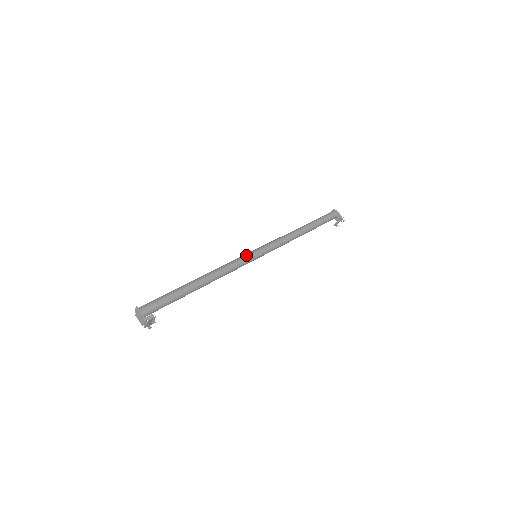
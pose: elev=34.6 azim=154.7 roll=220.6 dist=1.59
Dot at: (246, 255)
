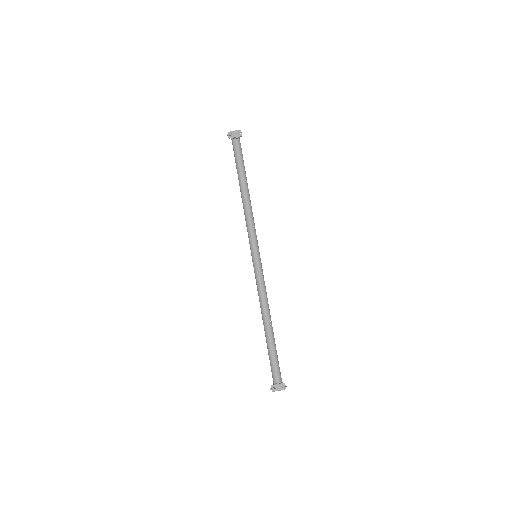
Dot at: occluded
